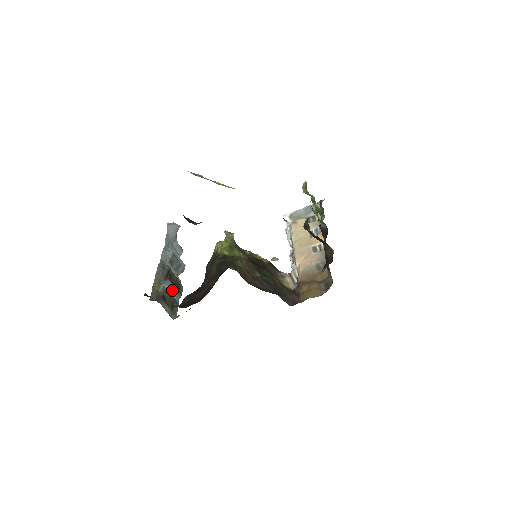
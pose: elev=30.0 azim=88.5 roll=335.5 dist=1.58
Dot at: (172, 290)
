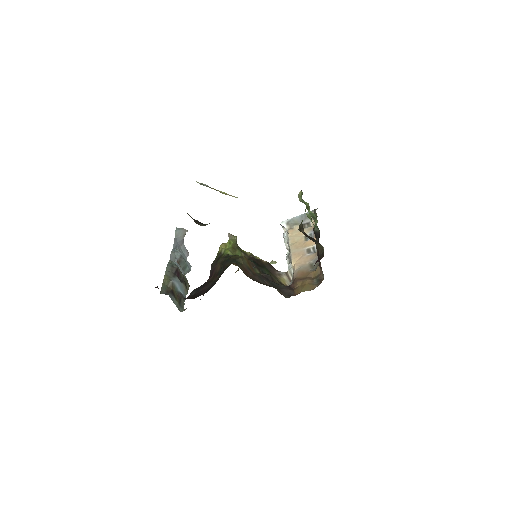
Dot at: (180, 286)
